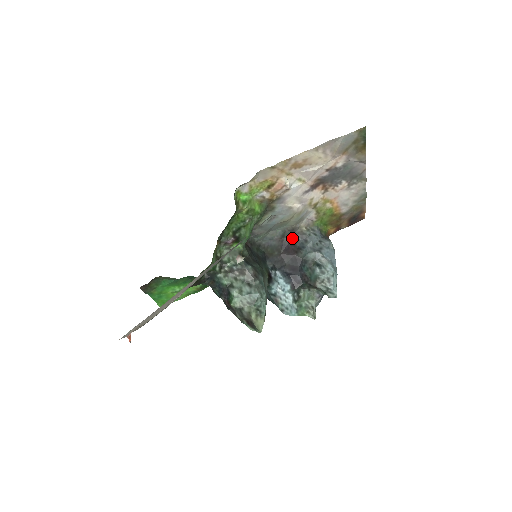
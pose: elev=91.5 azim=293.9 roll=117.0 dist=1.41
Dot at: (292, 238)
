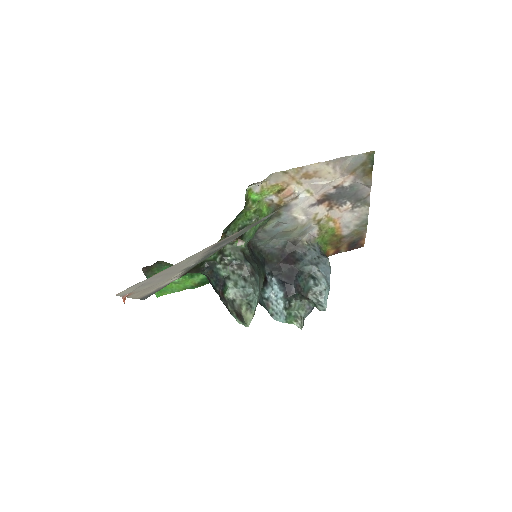
Dot at: (293, 250)
